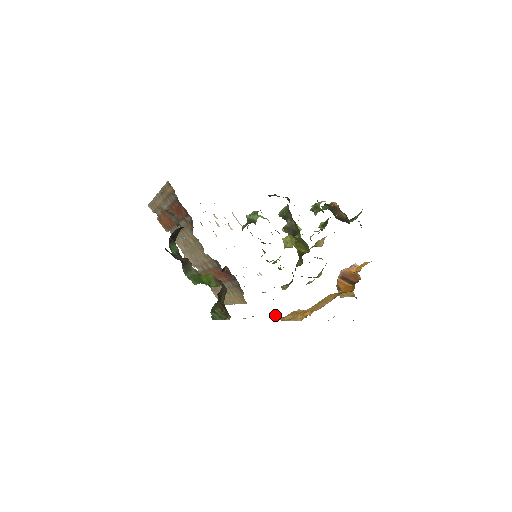
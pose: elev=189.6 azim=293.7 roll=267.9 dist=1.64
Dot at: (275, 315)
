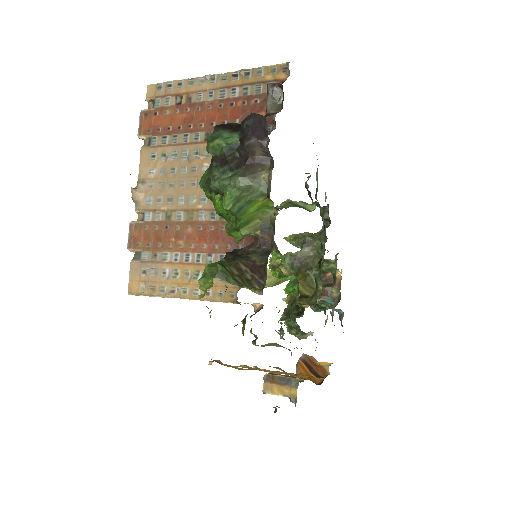
Dot at: (265, 344)
